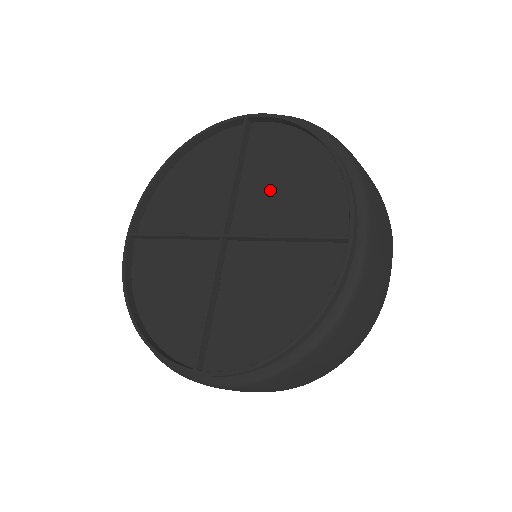
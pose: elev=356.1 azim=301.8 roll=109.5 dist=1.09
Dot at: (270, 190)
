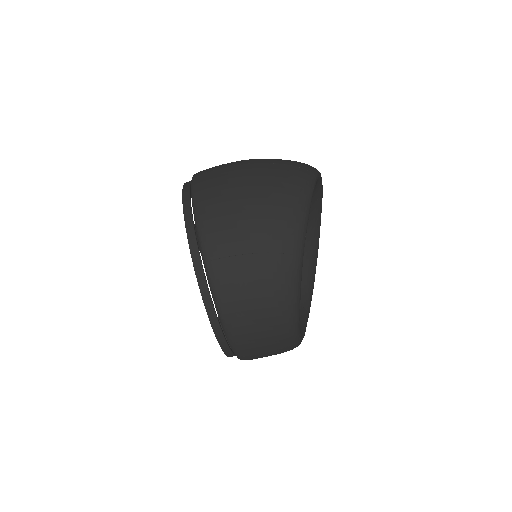
Dot at: occluded
